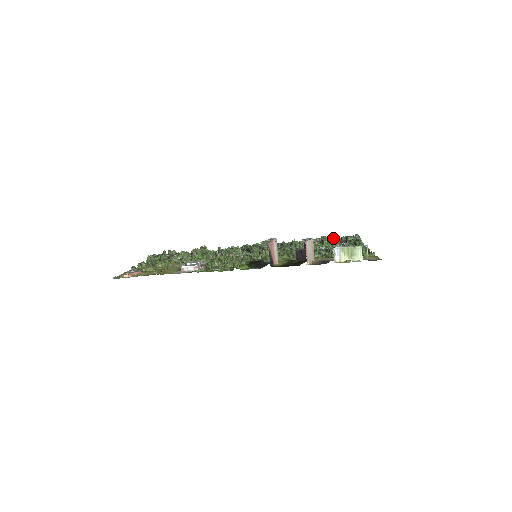
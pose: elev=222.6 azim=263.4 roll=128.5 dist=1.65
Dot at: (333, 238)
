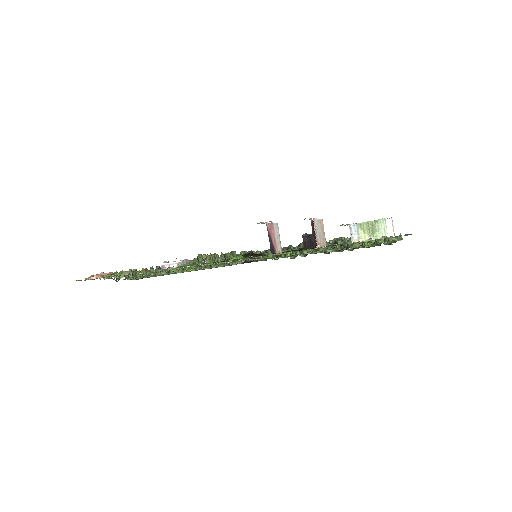
Dot at: (348, 239)
